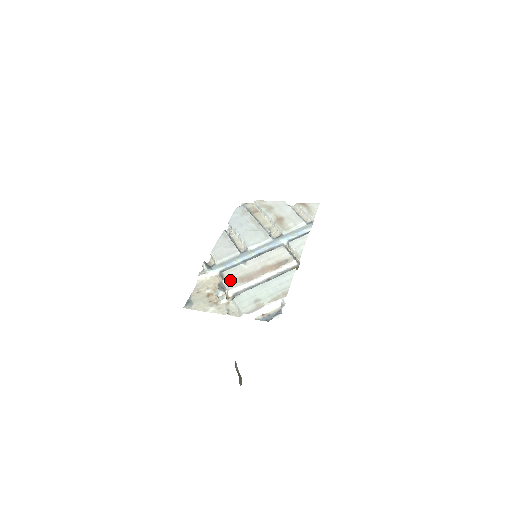
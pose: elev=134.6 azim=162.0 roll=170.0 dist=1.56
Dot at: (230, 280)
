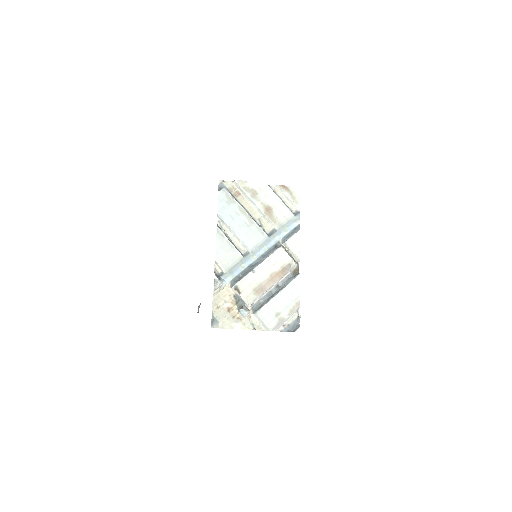
Dot at: (246, 293)
